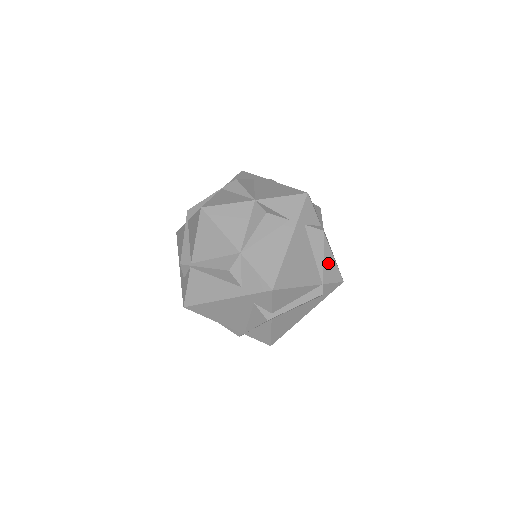
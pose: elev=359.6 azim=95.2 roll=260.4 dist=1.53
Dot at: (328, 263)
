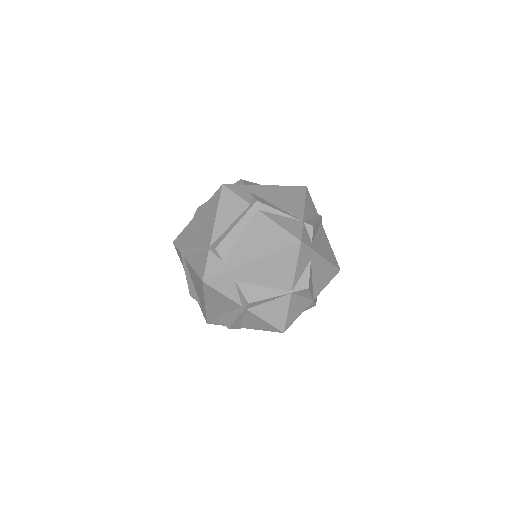
Dot at: occluded
